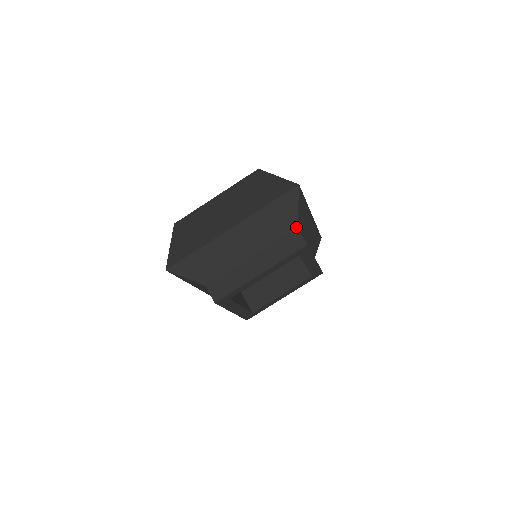
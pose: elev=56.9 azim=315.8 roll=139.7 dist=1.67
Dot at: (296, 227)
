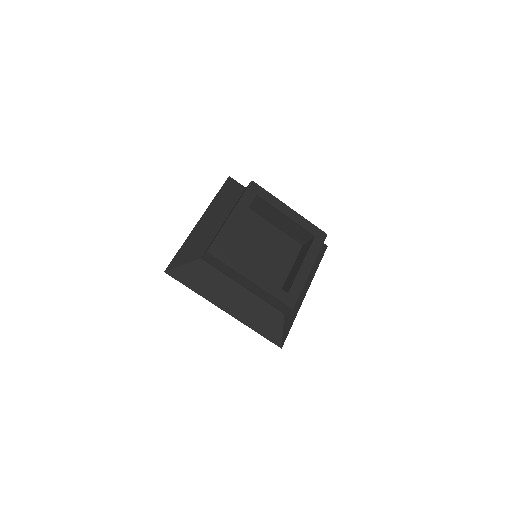
Dot at: (244, 189)
